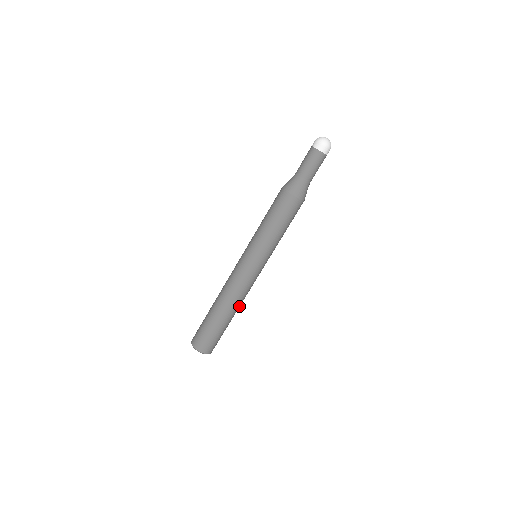
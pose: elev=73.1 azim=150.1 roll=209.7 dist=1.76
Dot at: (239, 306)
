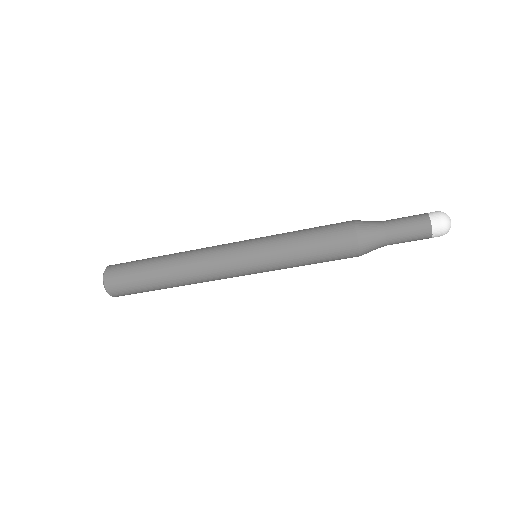
Dot at: occluded
